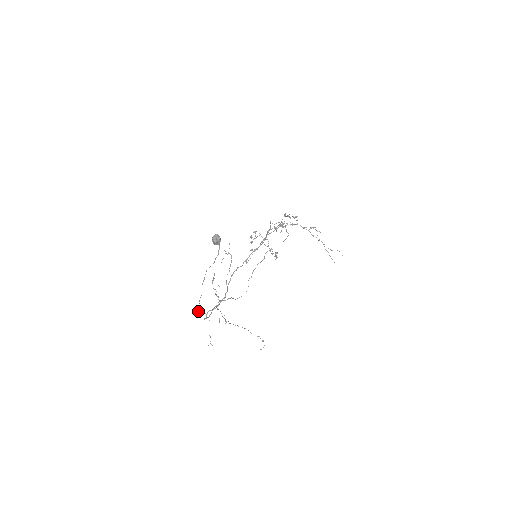
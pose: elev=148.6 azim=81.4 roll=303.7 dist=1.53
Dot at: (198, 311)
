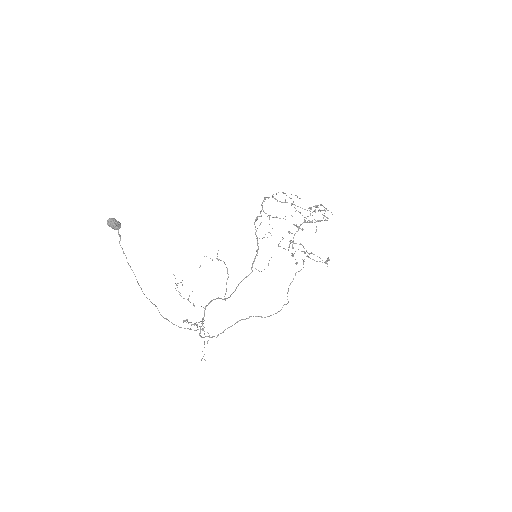
Dot at: occluded
